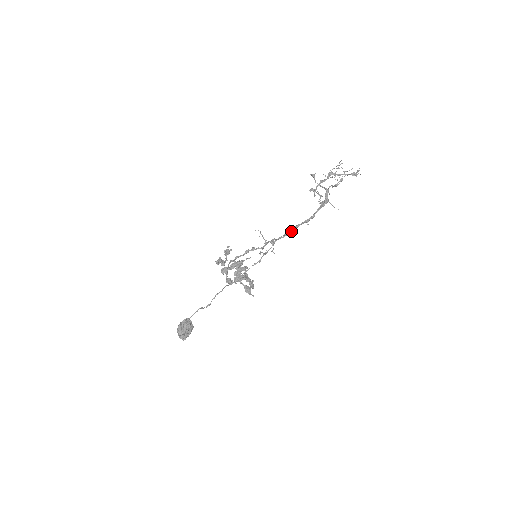
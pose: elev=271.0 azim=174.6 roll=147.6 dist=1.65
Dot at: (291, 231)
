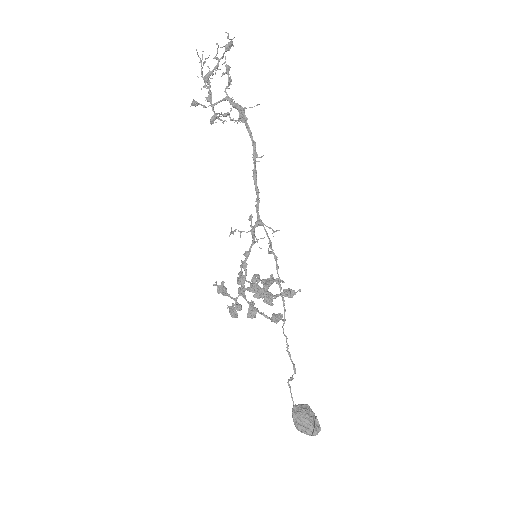
Dot at: (257, 187)
